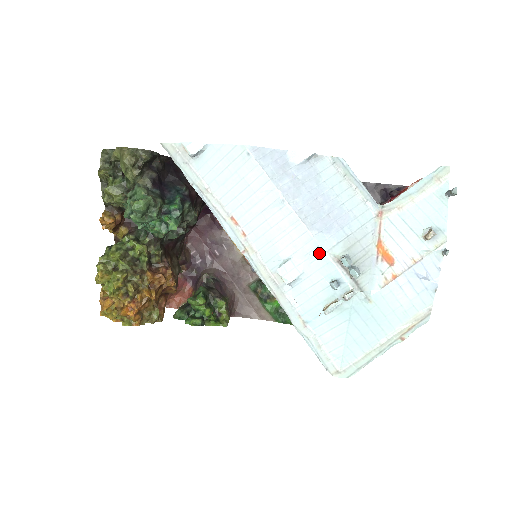
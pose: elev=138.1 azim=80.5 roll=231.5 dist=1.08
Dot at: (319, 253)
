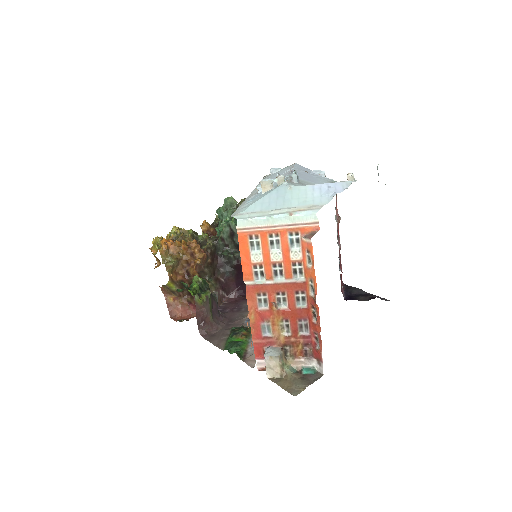
Dot at: (286, 177)
